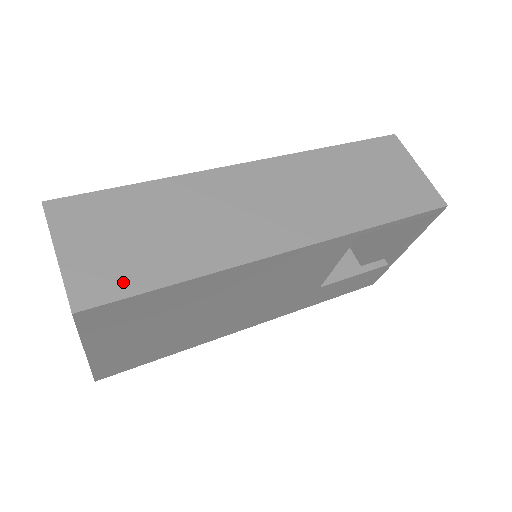
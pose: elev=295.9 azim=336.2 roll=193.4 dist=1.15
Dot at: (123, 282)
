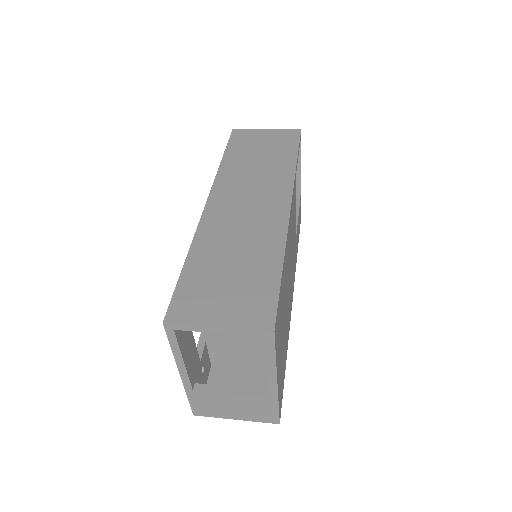
Dot at: (265, 296)
